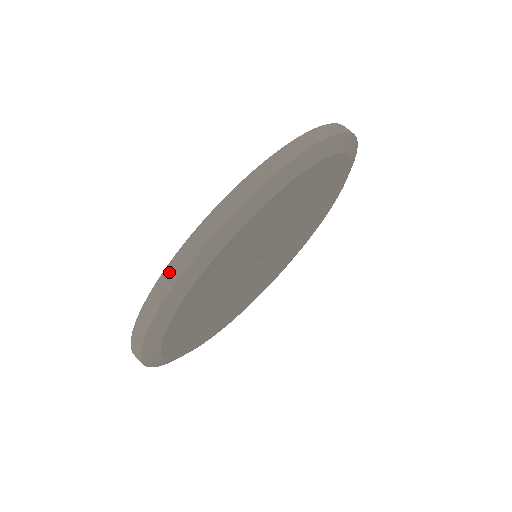
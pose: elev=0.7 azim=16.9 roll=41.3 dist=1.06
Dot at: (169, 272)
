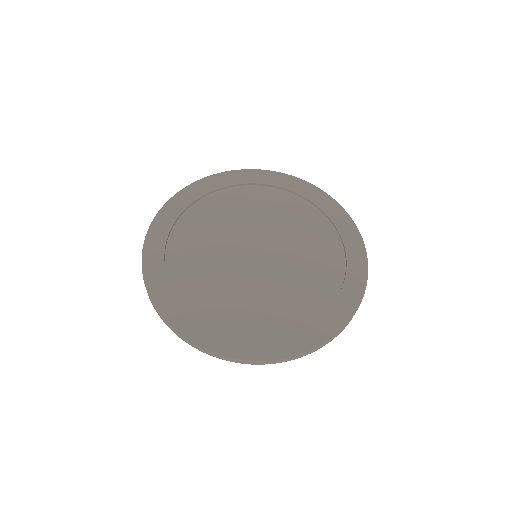
Dot at: (197, 347)
